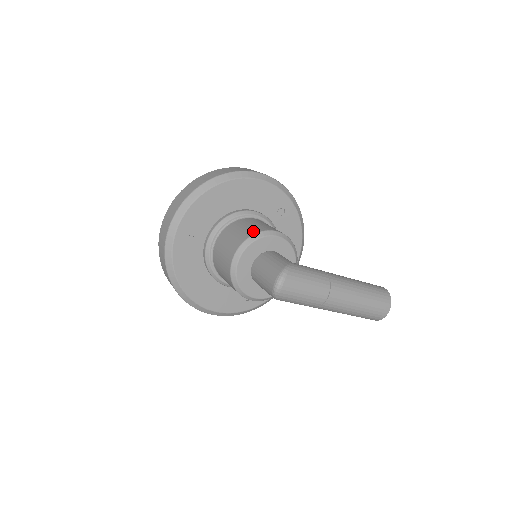
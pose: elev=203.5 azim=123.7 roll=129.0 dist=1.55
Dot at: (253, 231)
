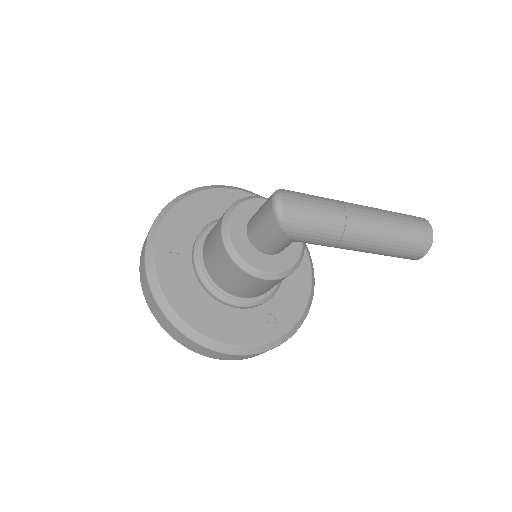
Dot at: occluded
